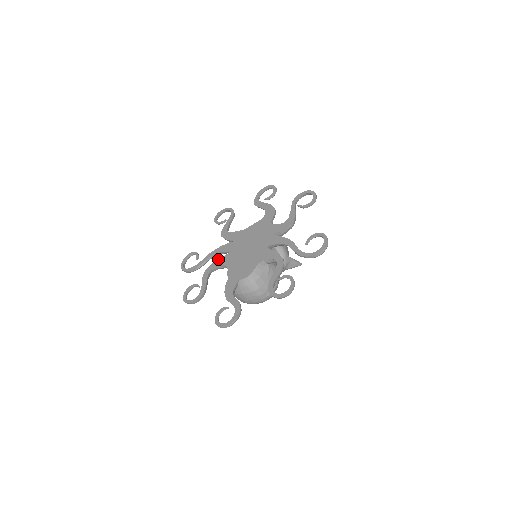
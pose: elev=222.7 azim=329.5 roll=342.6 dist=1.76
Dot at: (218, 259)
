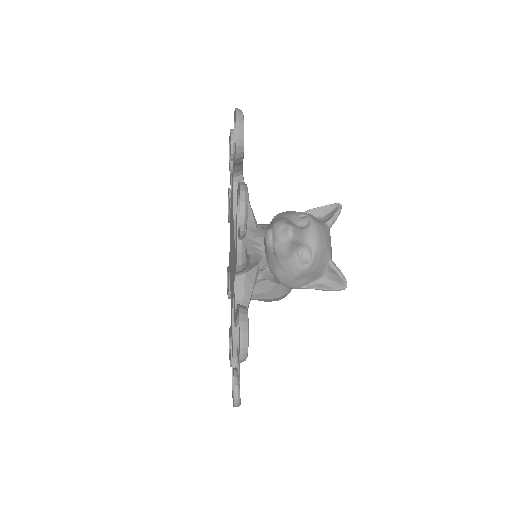
Dot at: (230, 208)
